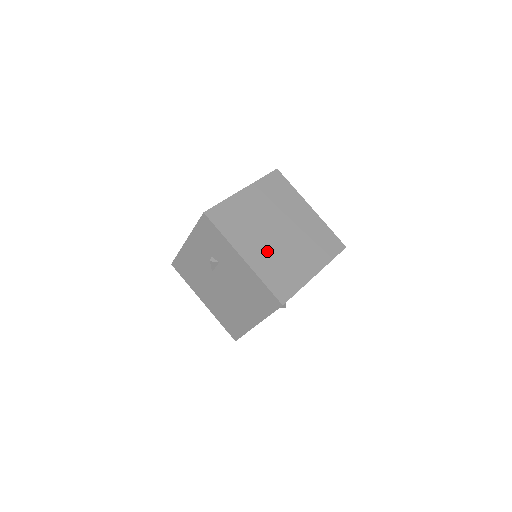
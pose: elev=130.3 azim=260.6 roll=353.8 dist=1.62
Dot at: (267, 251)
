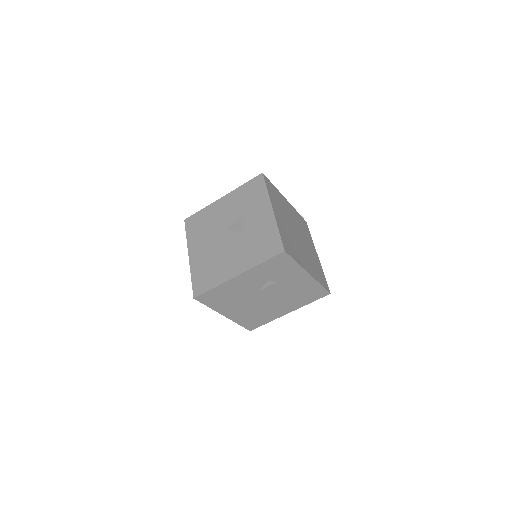
Dot at: (307, 257)
